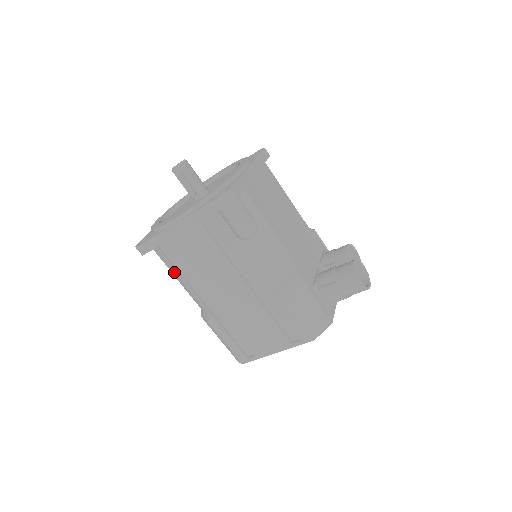
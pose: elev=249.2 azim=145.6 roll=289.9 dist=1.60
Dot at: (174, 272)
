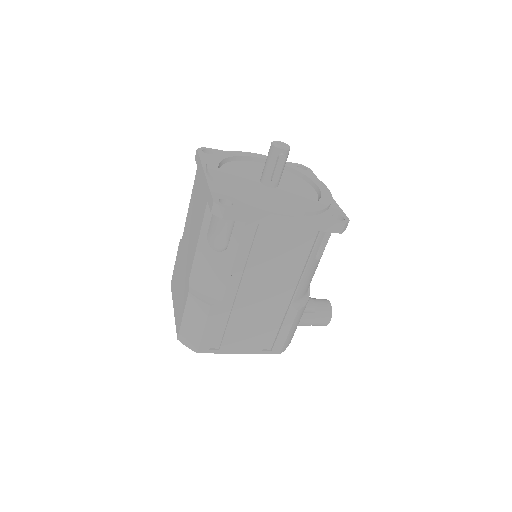
Dot at: (231, 250)
